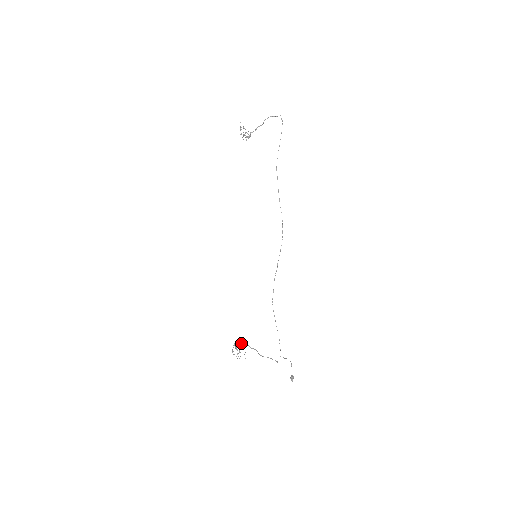
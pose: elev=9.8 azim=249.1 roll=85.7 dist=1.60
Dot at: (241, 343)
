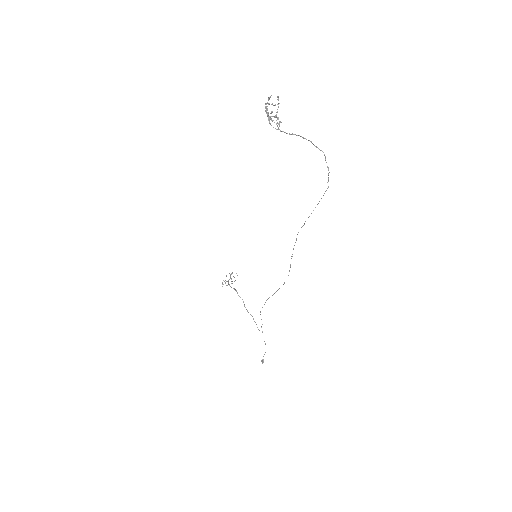
Dot at: occluded
